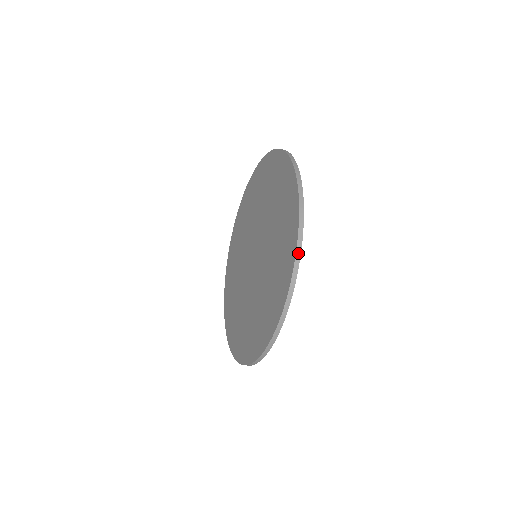
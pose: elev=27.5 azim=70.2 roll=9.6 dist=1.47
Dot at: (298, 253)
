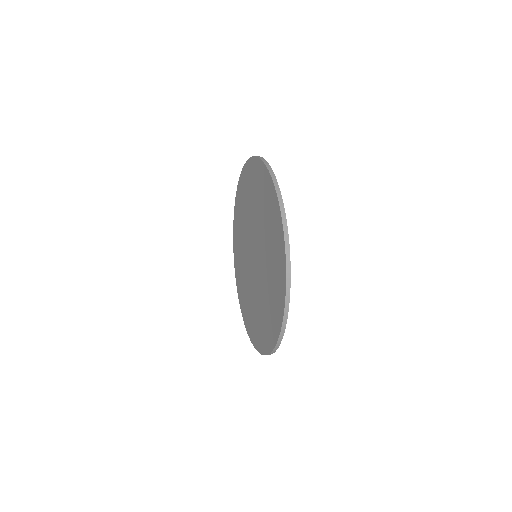
Dot at: occluded
